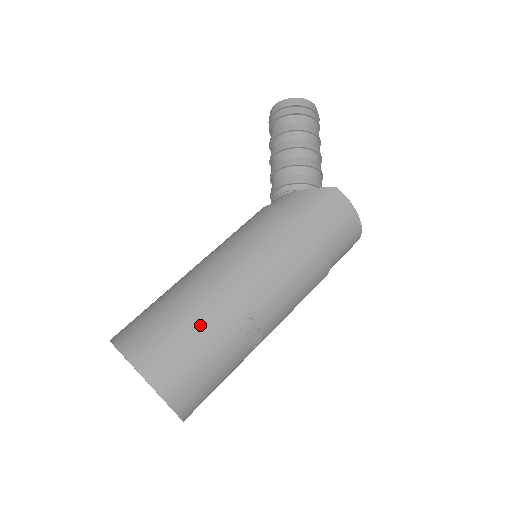
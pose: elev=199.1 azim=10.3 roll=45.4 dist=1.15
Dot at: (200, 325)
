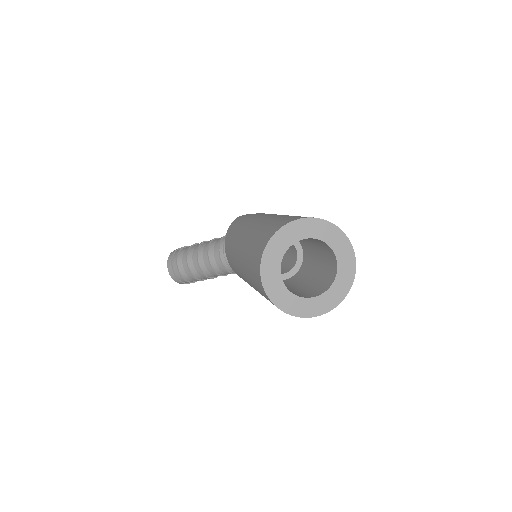
Dot at: occluded
